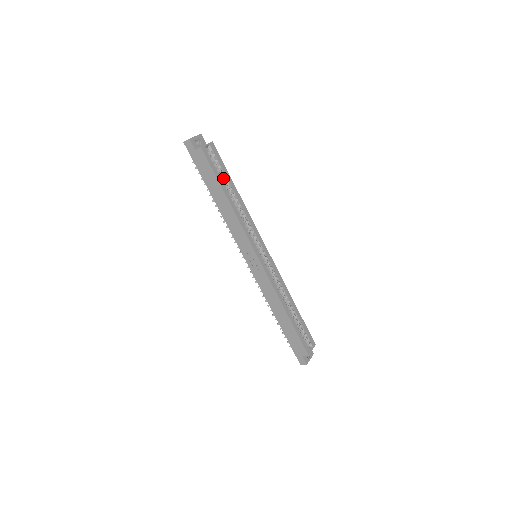
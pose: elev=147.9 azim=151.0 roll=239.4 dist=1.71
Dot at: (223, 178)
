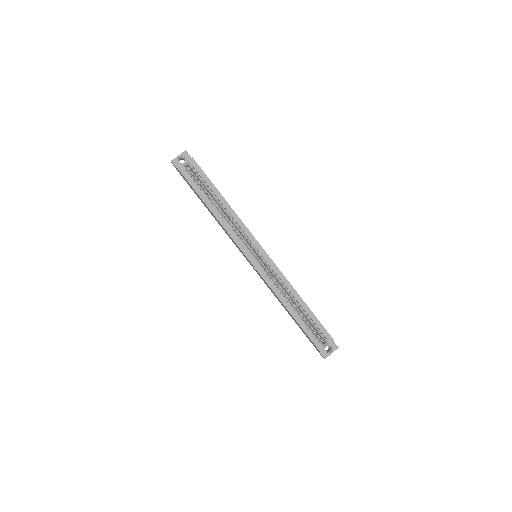
Dot at: (207, 189)
